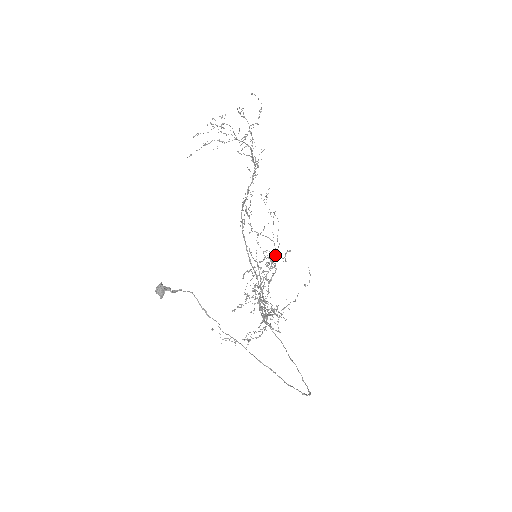
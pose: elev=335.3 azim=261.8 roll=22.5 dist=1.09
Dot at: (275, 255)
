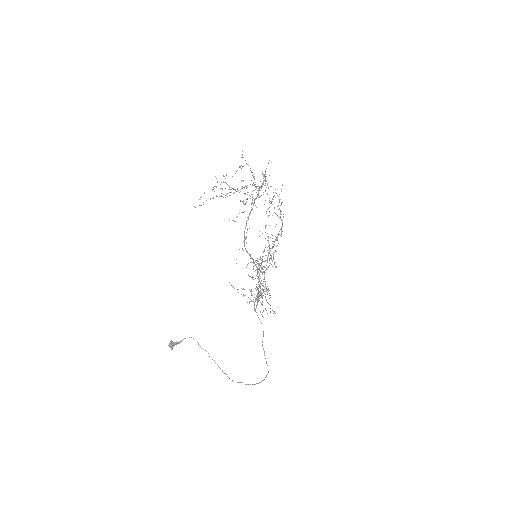
Dot at: occluded
